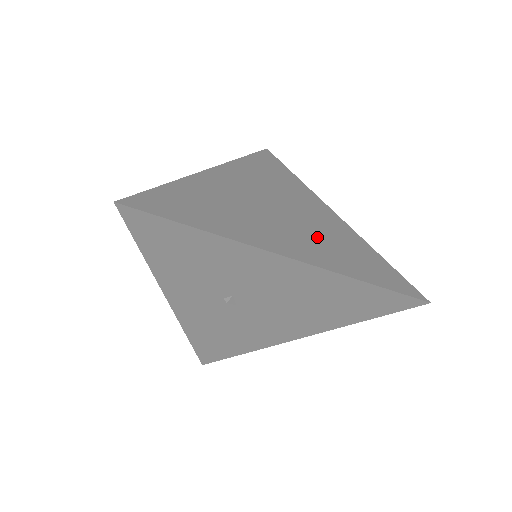
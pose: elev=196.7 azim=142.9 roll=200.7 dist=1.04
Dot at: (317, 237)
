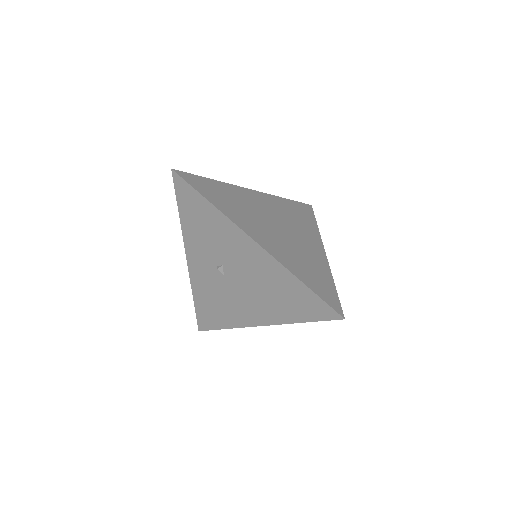
Dot at: (291, 249)
